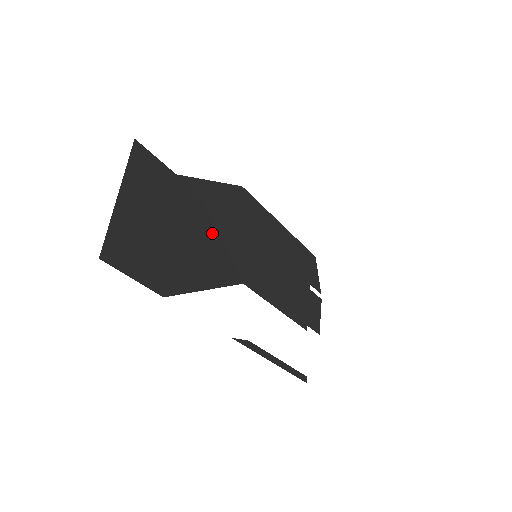
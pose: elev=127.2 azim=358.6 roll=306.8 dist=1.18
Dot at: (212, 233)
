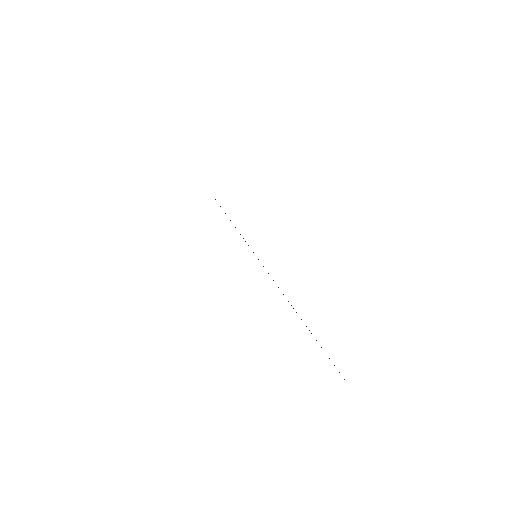
Dot at: occluded
